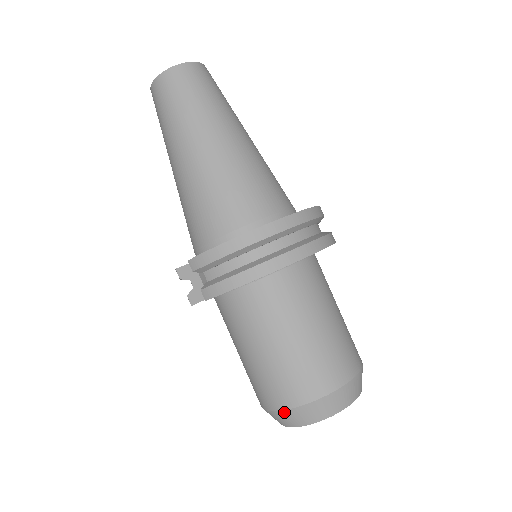
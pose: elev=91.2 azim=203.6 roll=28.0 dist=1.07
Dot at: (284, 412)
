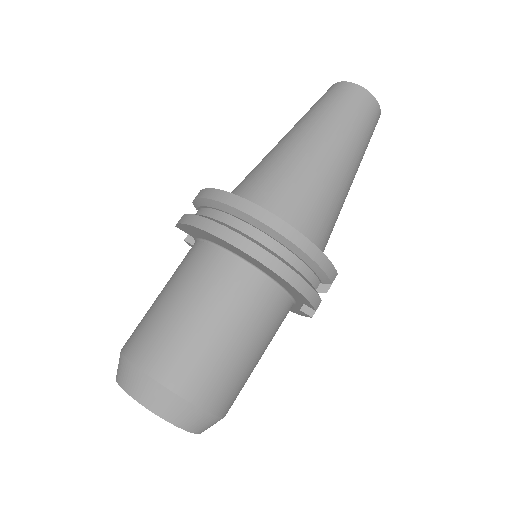
Dot at: (121, 353)
